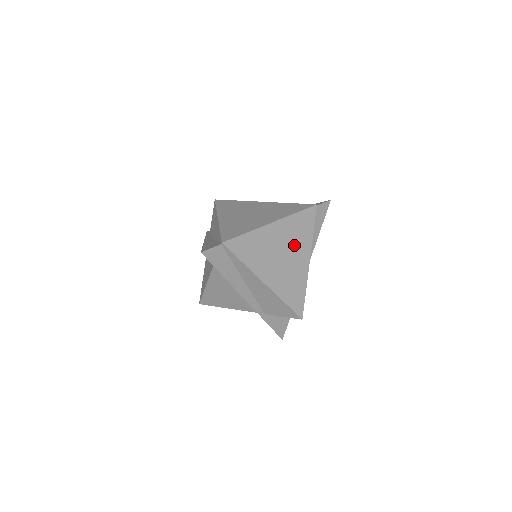
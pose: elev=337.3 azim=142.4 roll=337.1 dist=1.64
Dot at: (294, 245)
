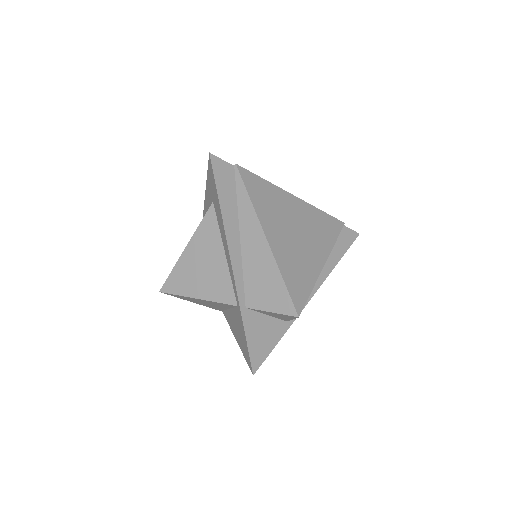
Dot at: (311, 235)
